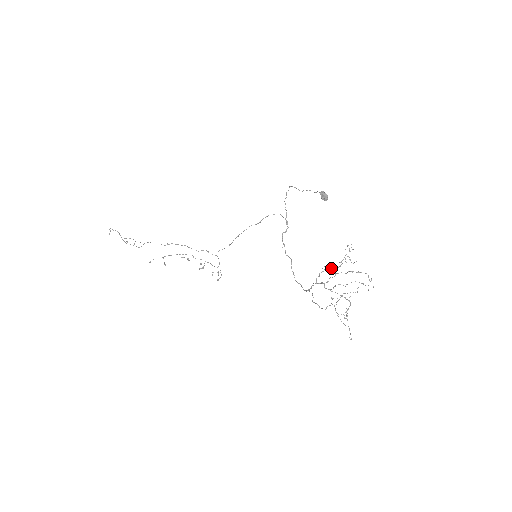
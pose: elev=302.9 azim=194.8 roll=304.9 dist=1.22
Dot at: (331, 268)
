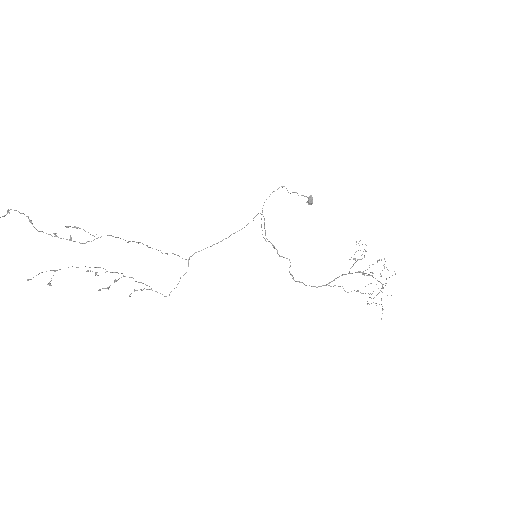
Dot at: (358, 259)
